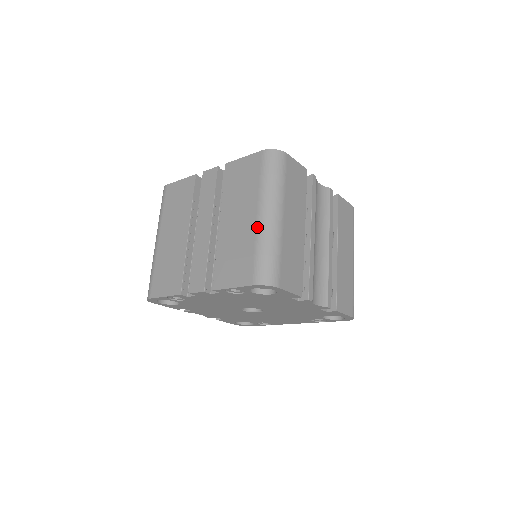
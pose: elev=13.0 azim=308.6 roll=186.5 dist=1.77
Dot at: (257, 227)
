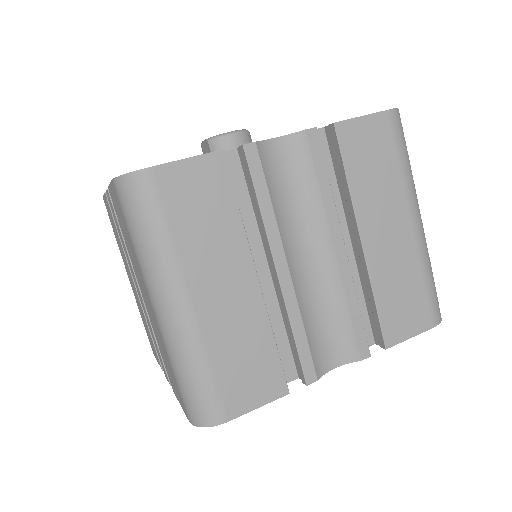
Dot at: (159, 330)
